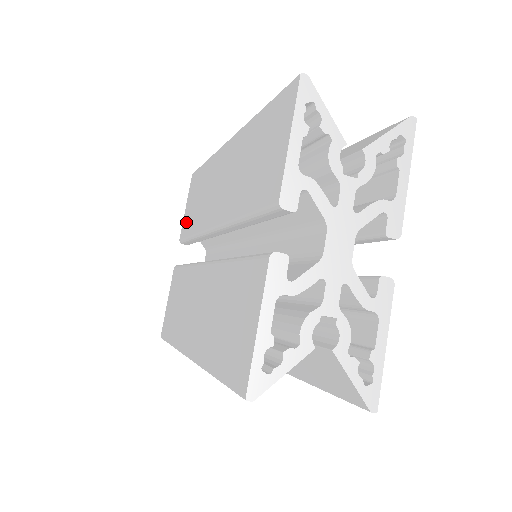
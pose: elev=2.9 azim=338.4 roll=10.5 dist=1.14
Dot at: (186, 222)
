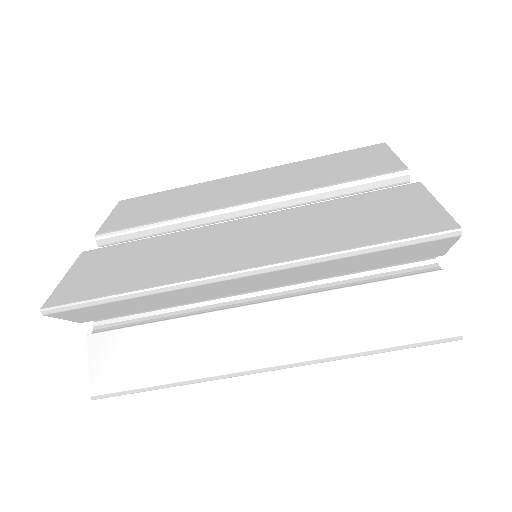
Dot at: (123, 220)
